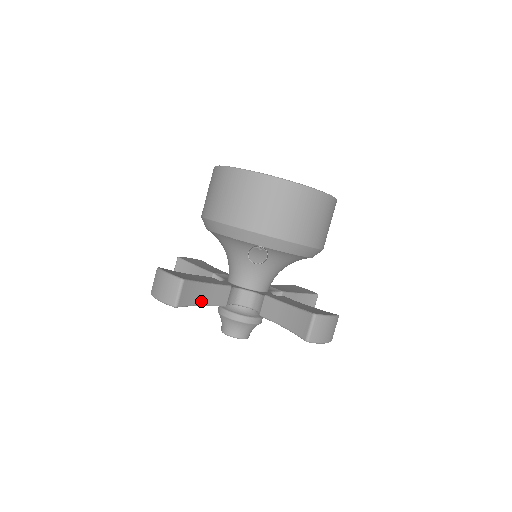
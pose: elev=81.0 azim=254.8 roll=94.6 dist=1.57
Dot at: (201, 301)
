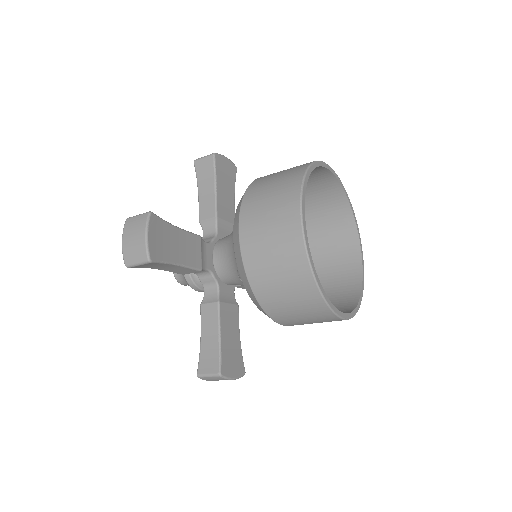
Dot at: (159, 268)
